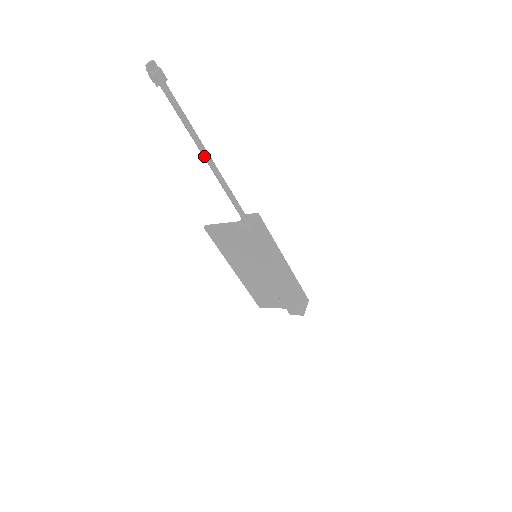
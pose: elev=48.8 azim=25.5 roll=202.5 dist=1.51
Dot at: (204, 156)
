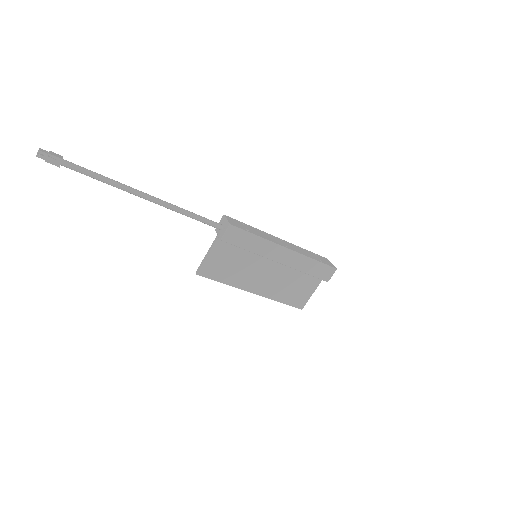
Dot at: (143, 197)
